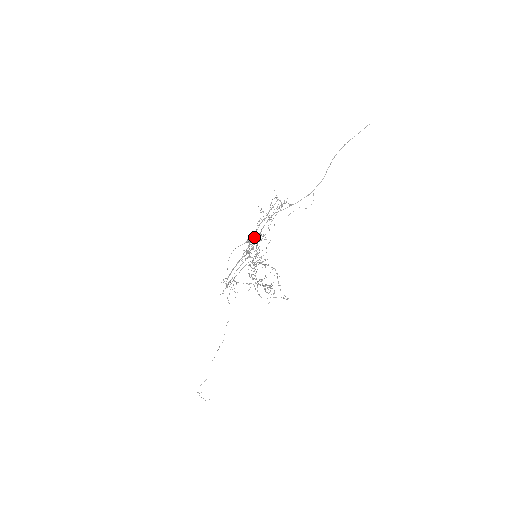
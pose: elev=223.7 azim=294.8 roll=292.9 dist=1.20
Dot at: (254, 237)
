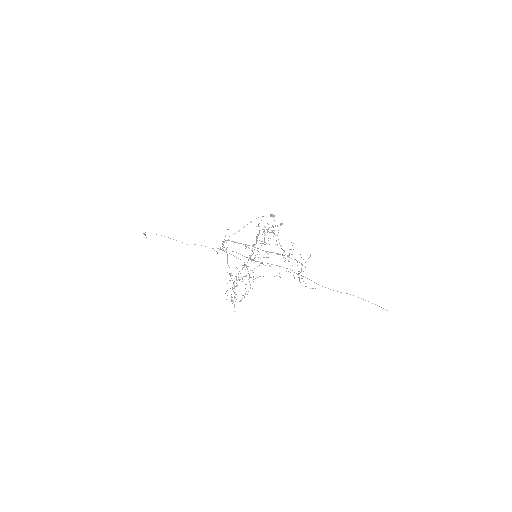
Dot at: occluded
